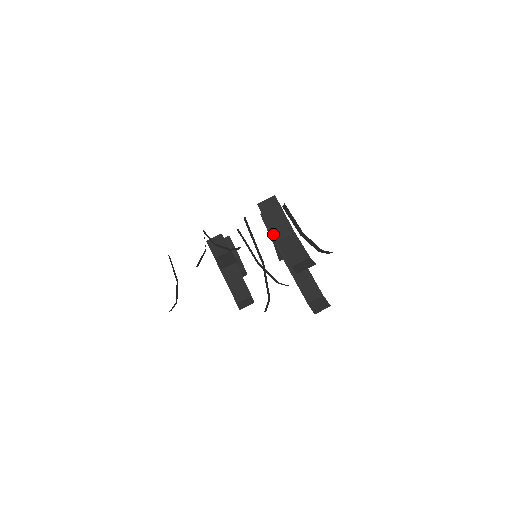
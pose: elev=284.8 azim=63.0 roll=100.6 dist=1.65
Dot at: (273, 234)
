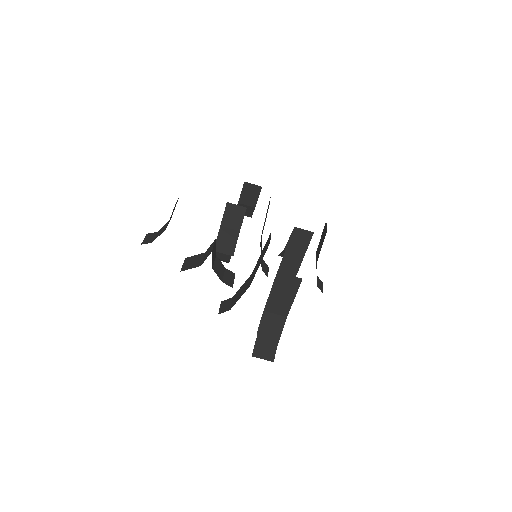
Dot at: (268, 304)
